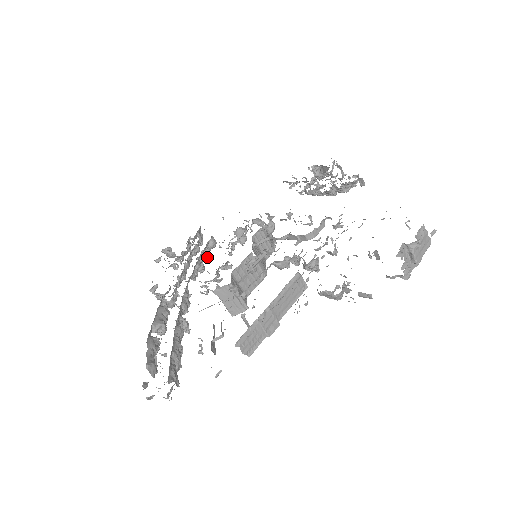
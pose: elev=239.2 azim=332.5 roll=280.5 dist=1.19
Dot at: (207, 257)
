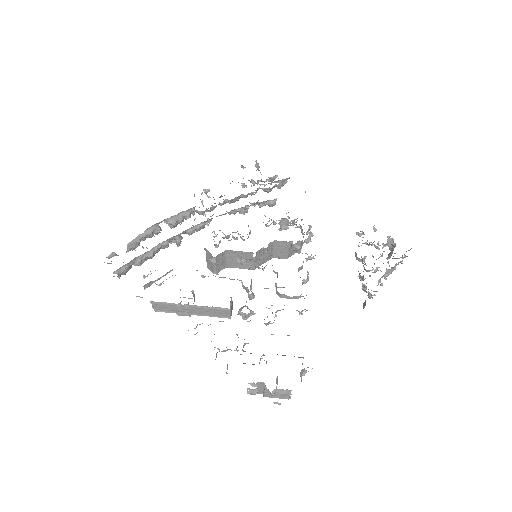
Dot at: (259, 206)
